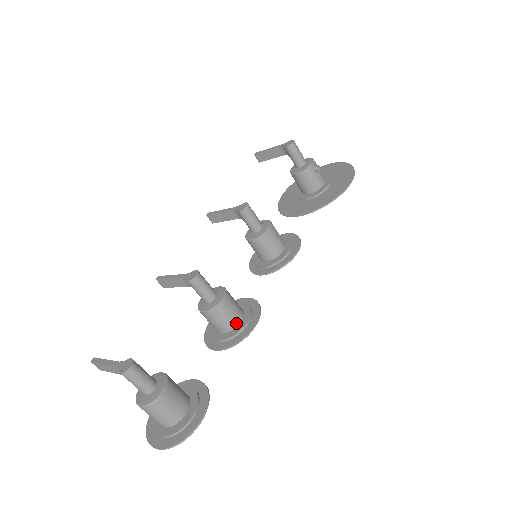
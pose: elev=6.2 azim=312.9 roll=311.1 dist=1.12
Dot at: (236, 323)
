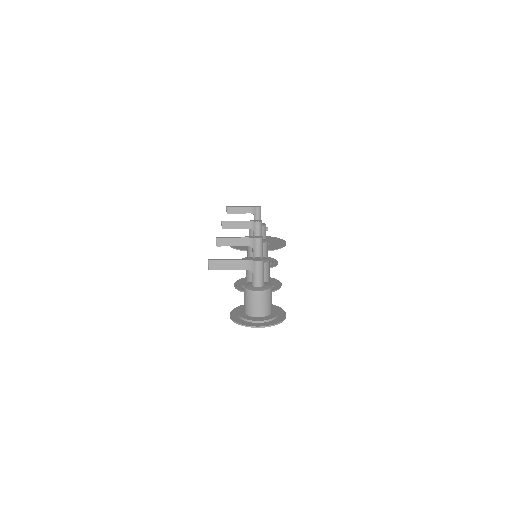
Dot at: (269, 281)
